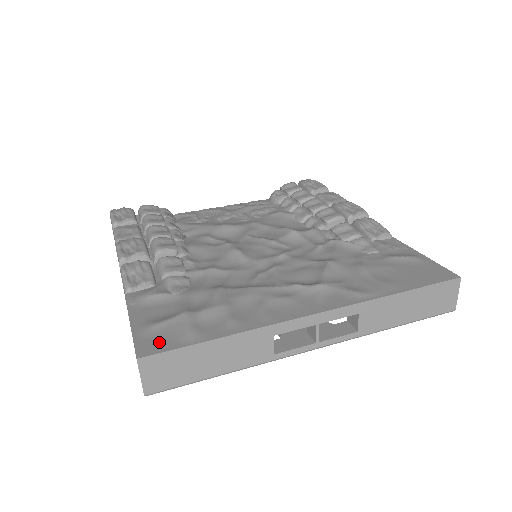
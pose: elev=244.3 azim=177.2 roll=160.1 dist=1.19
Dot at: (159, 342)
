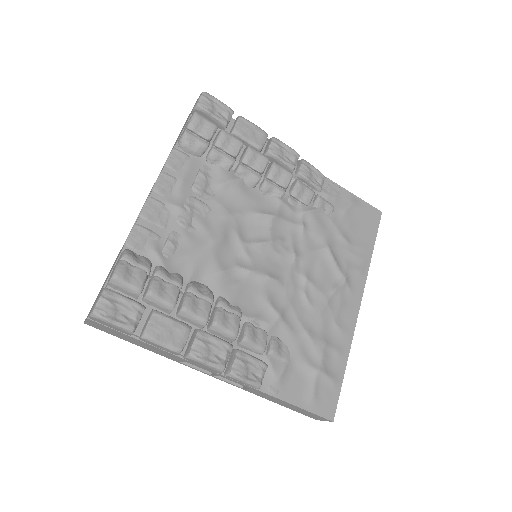
Dot at: (328, 402)
